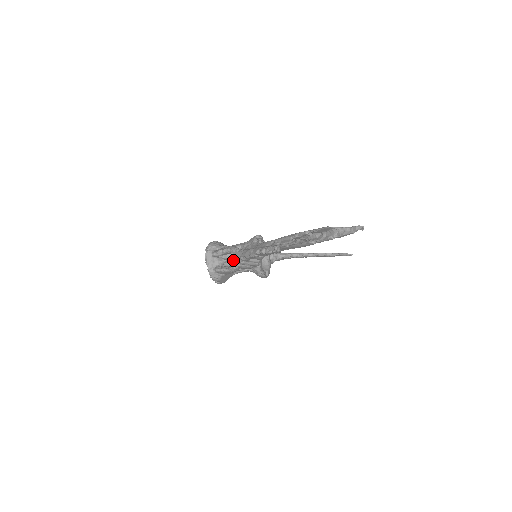
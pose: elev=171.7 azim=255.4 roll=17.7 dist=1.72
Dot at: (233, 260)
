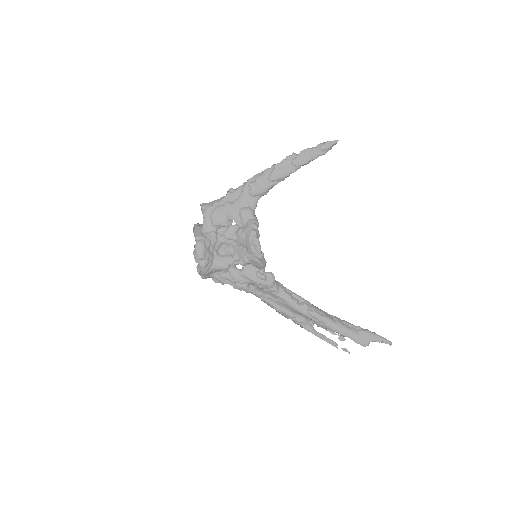
Dot at: occluded
